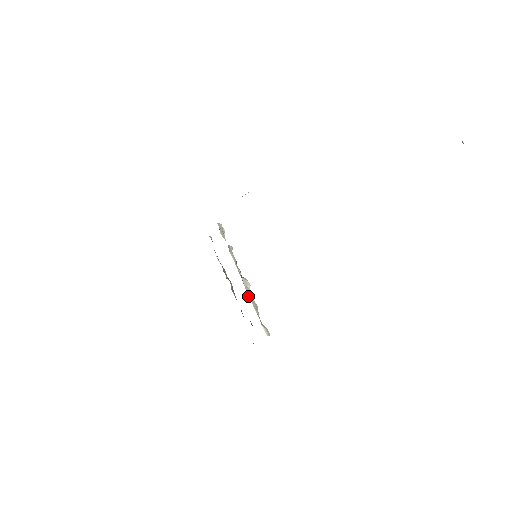
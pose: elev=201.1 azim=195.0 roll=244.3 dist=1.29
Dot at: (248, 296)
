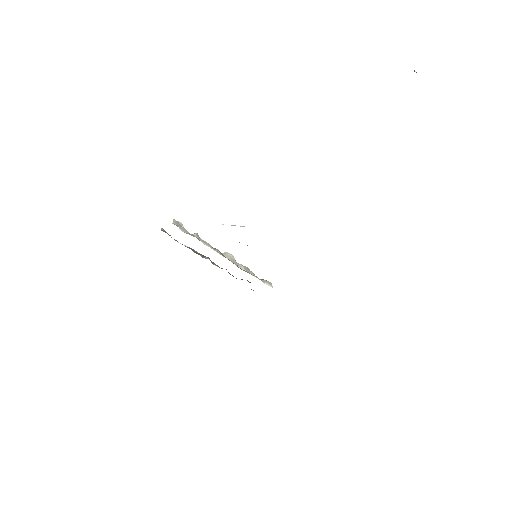
Dot at: (239, 267)
